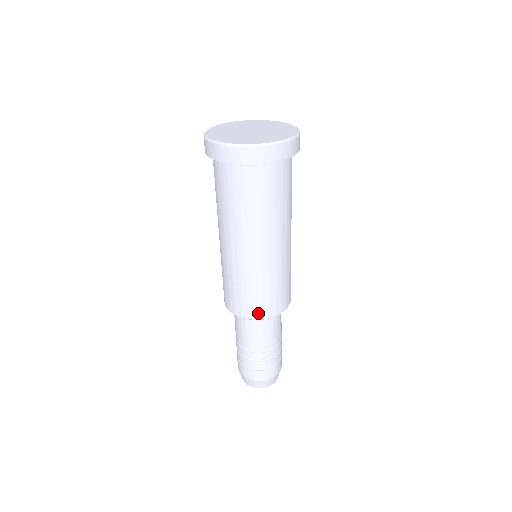
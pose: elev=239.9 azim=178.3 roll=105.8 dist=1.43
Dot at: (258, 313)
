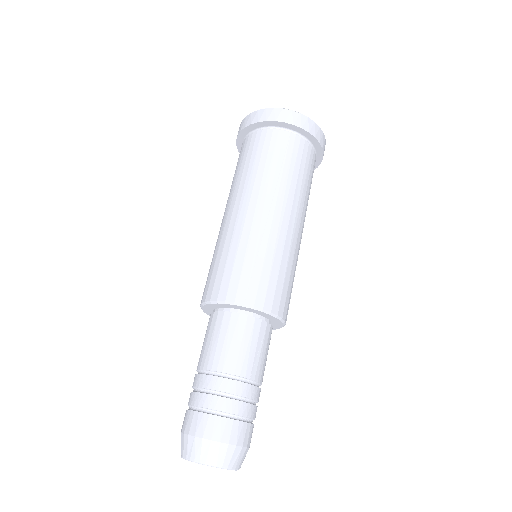
Dot at: (215, 291)
